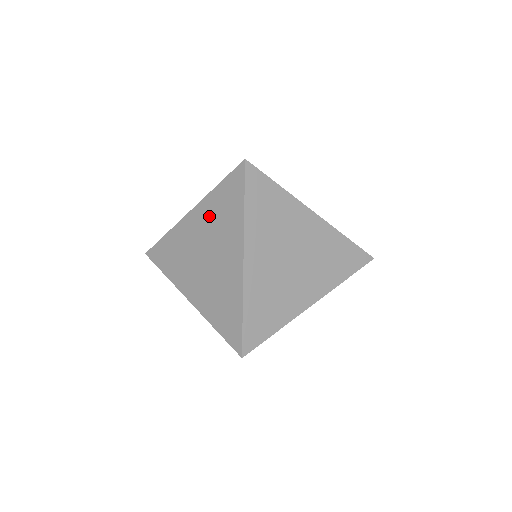
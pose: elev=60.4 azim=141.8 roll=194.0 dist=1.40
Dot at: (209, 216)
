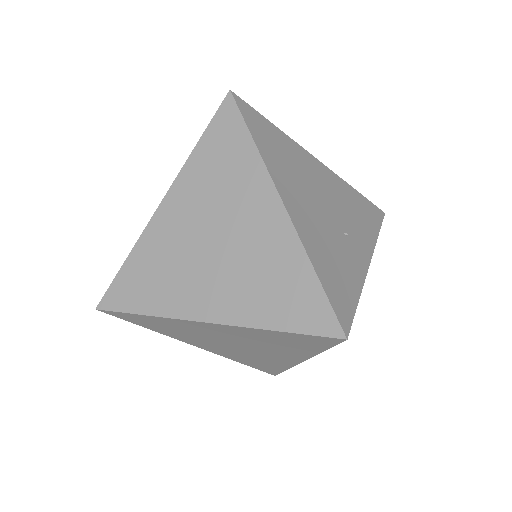
Dot at: (251, 337)
